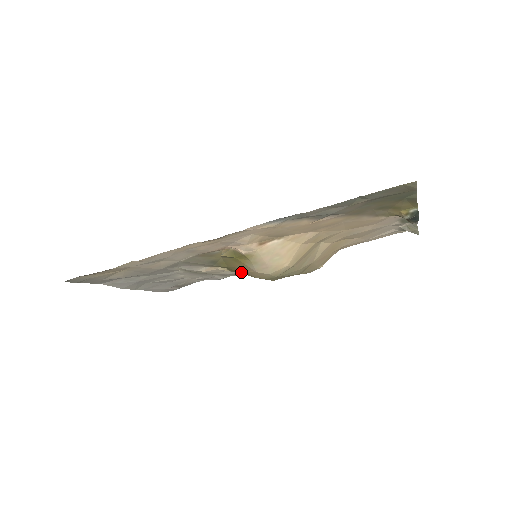
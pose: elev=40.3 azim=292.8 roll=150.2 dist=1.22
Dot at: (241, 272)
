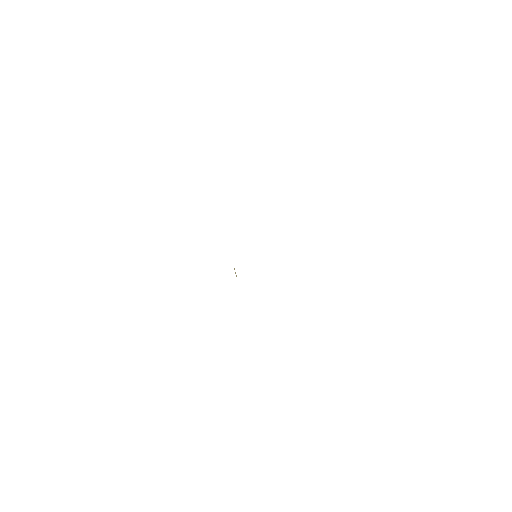
Dot at: occluded
